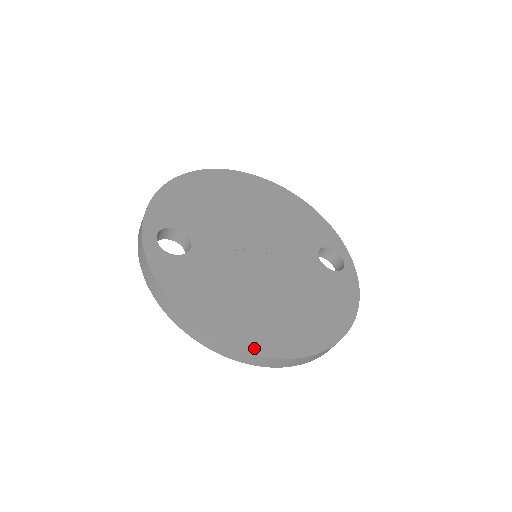
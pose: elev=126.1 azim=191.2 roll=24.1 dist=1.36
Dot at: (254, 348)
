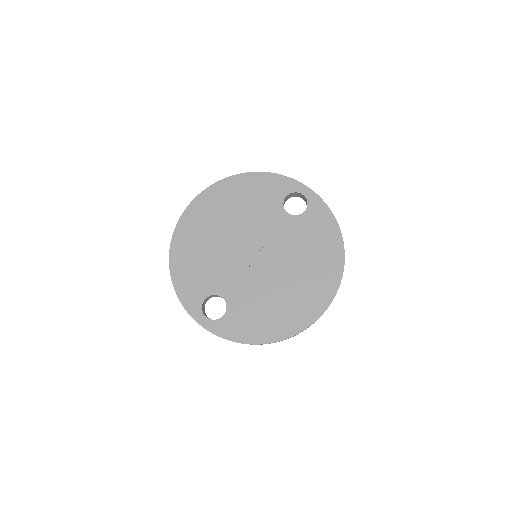
Dot at: (308, 322)
